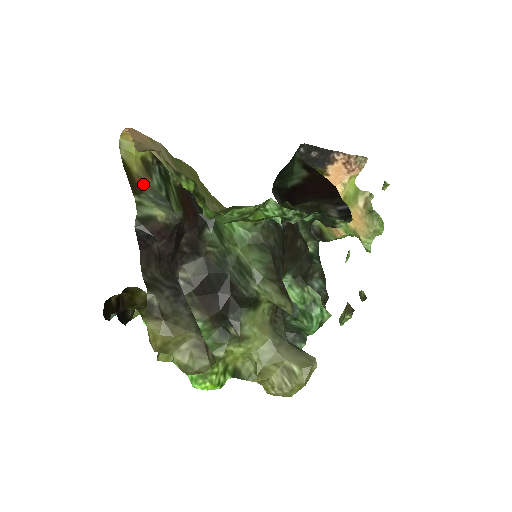
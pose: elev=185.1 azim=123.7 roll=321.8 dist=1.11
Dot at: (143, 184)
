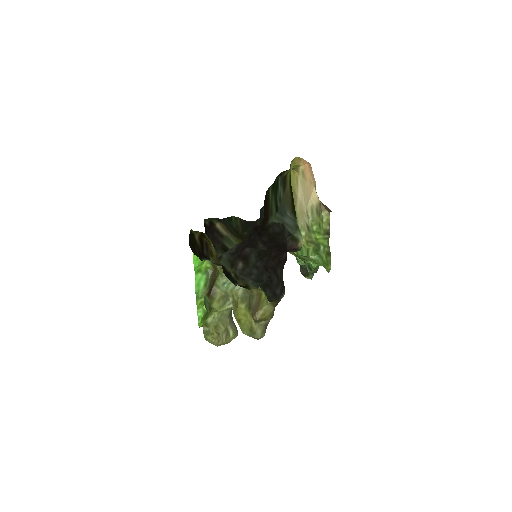
Dot at: (289, 201)
